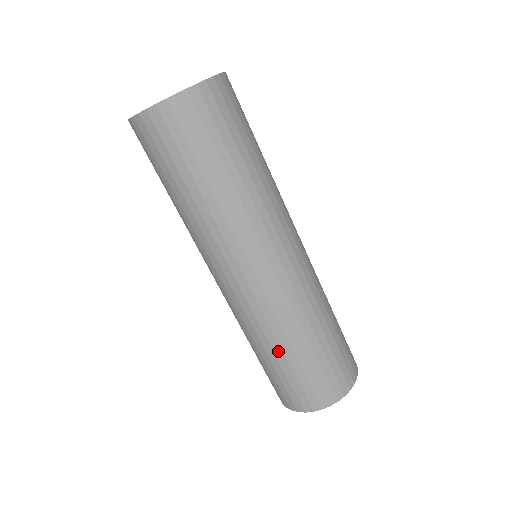
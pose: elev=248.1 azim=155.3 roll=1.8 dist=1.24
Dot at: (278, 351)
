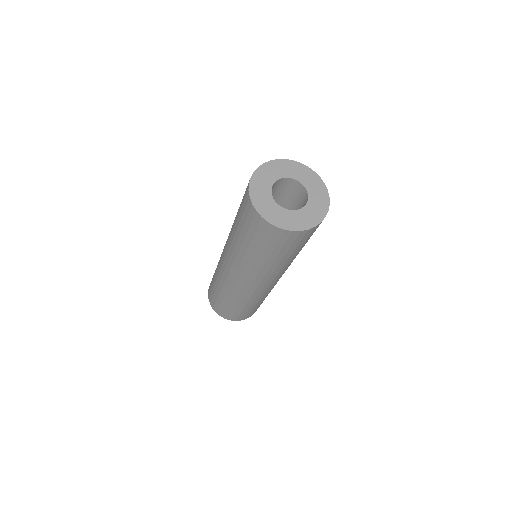
Dot at: (219, 290)
